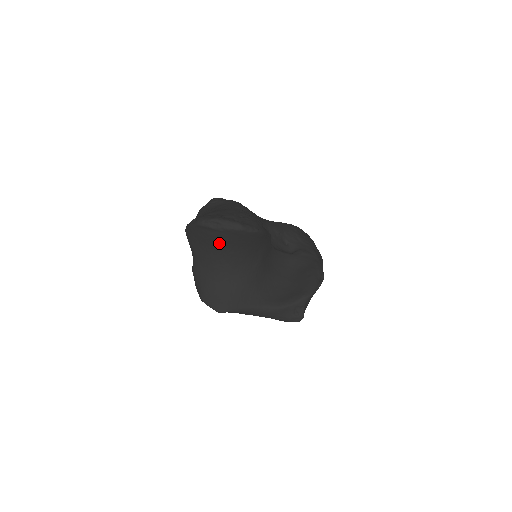
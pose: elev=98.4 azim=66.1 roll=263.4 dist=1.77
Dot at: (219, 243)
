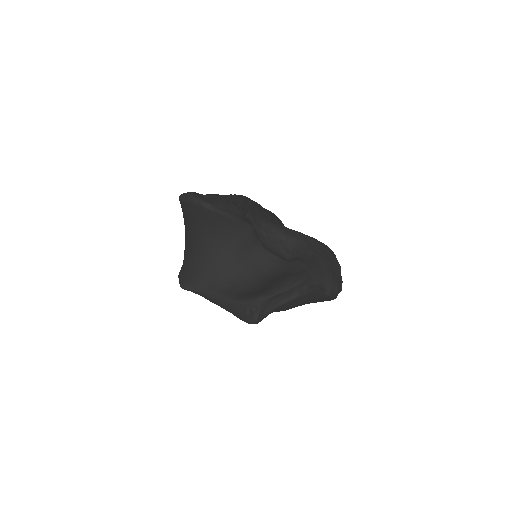
Dot at: (191, 219)
